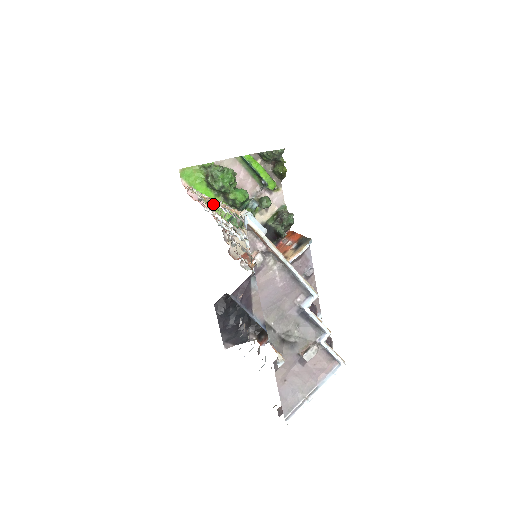
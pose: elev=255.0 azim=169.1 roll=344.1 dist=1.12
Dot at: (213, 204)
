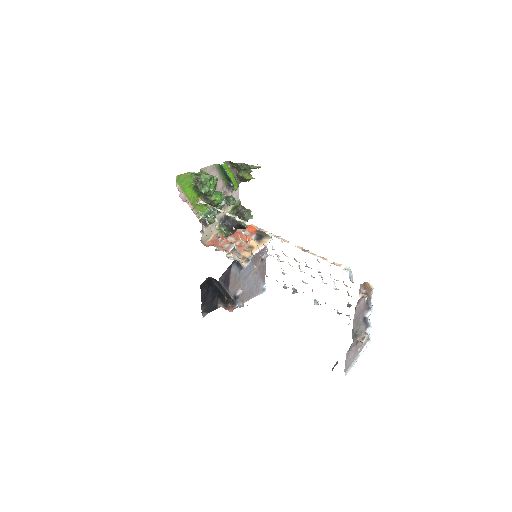
Dot at: occluded
